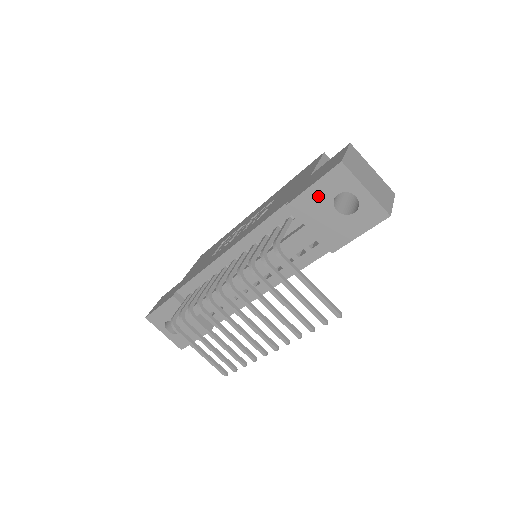
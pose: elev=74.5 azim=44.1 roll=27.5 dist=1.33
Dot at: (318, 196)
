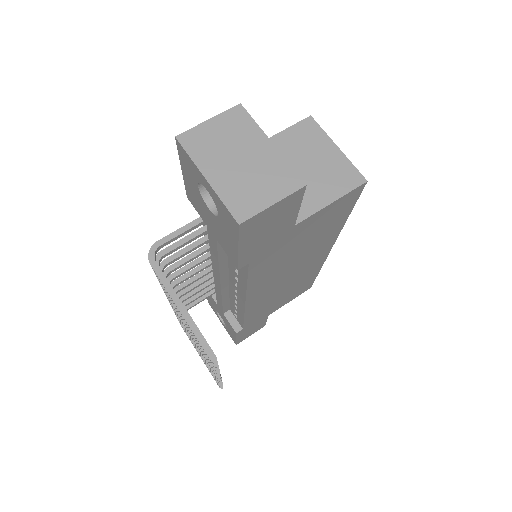
Dot at: (192, 187)
